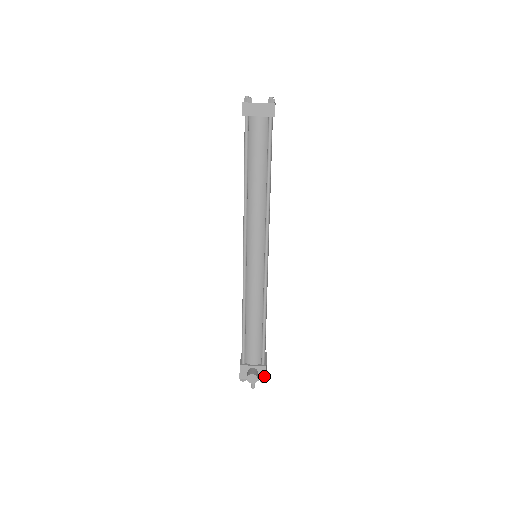
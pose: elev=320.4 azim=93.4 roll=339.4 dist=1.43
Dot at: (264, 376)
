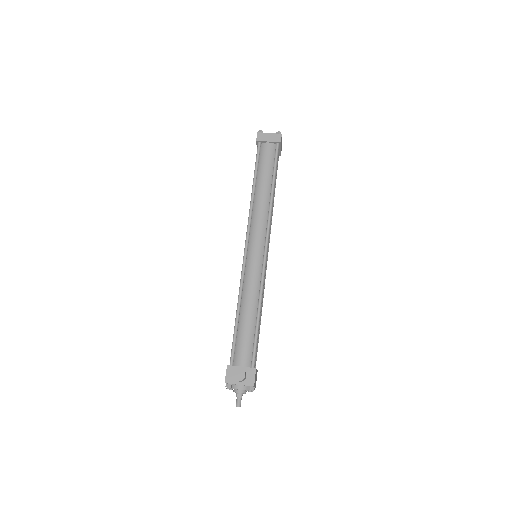
Dot at: (252, 381)
